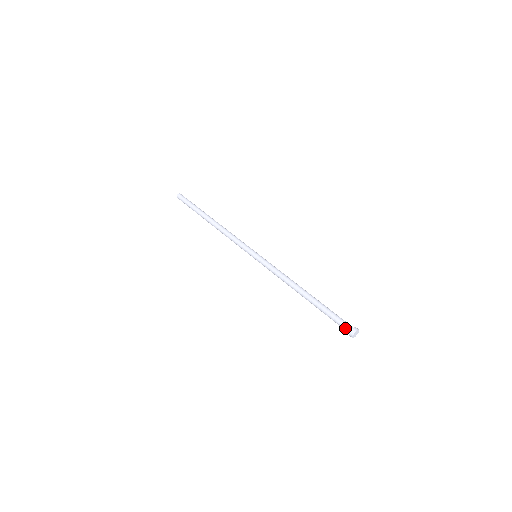
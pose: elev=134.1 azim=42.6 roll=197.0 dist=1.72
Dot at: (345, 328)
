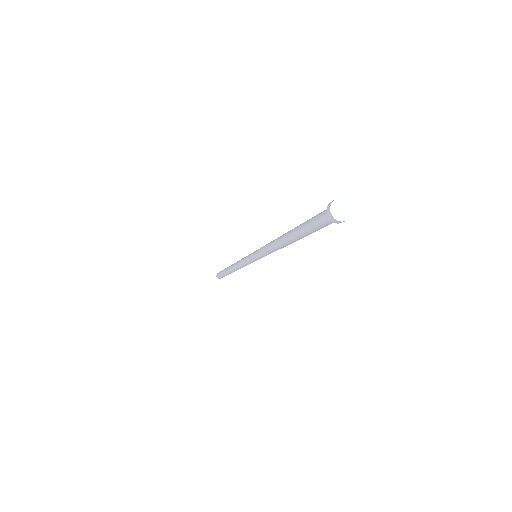
Dot at: (324, 218)
